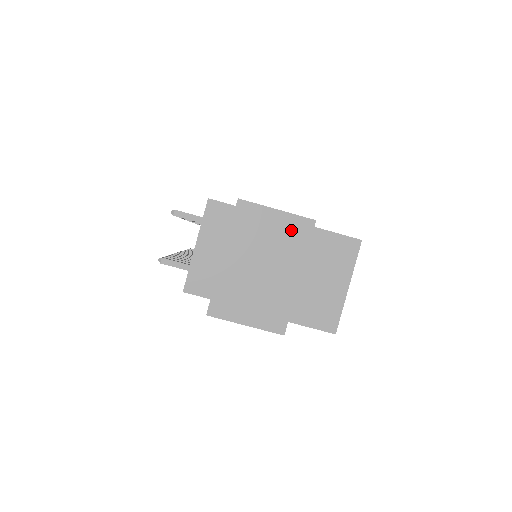
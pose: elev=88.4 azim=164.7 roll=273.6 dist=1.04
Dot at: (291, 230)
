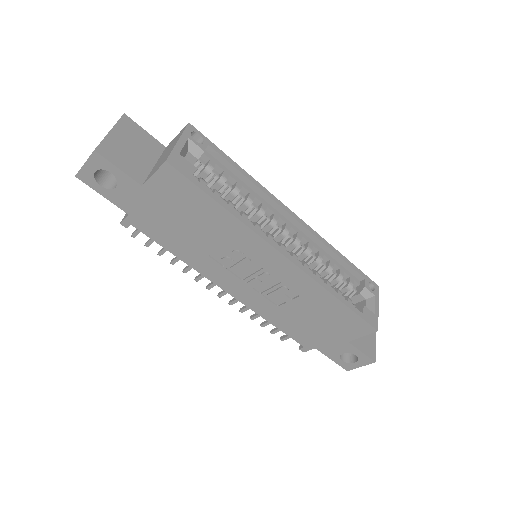
Dot at: occluded
